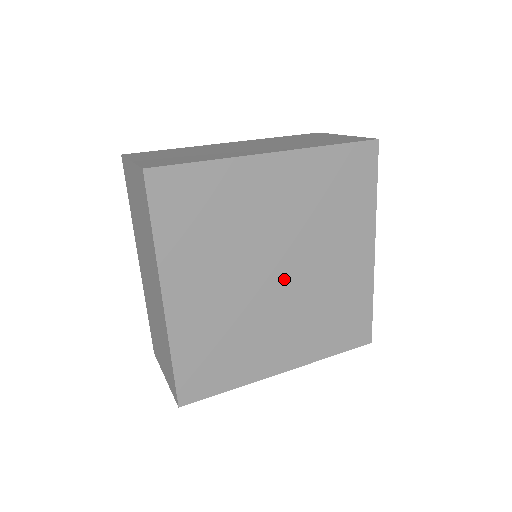
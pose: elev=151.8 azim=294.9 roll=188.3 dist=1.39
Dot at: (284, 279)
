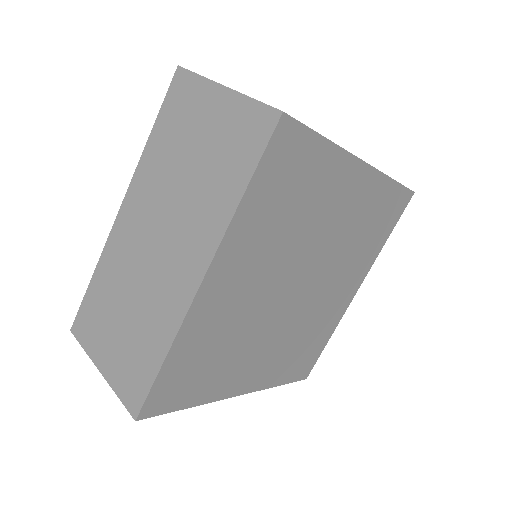
Dot at: (297, 296)
